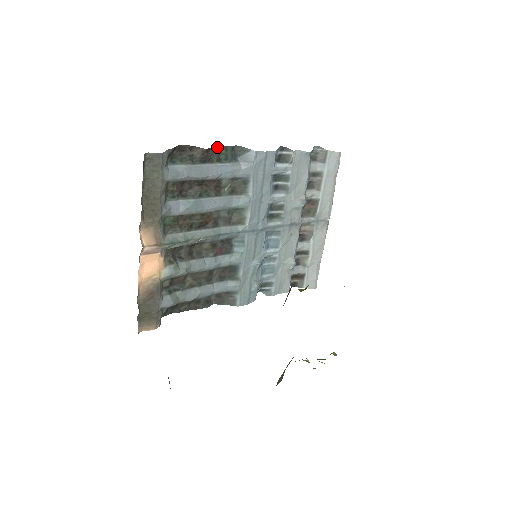
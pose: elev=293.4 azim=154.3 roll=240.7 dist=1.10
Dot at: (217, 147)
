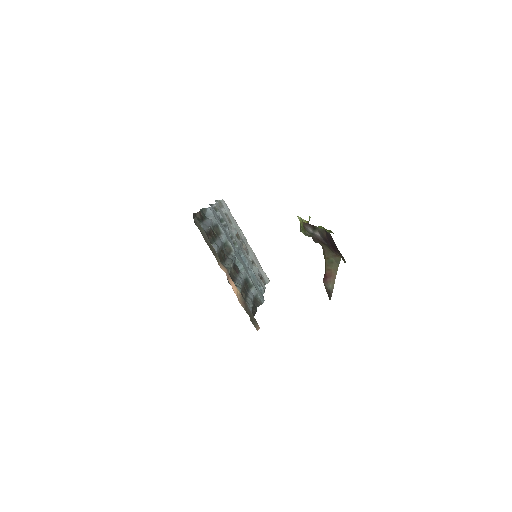
Dot at: (200, 211)
